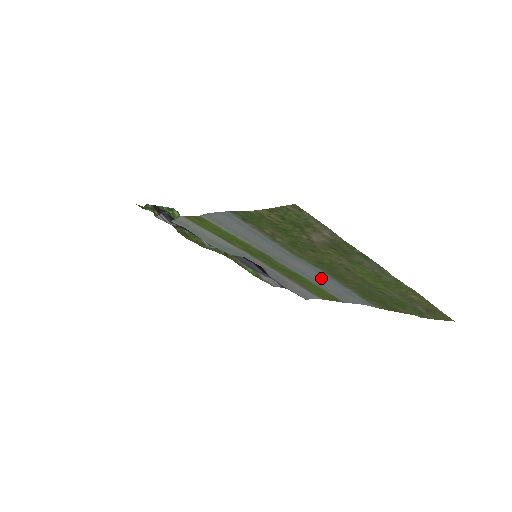
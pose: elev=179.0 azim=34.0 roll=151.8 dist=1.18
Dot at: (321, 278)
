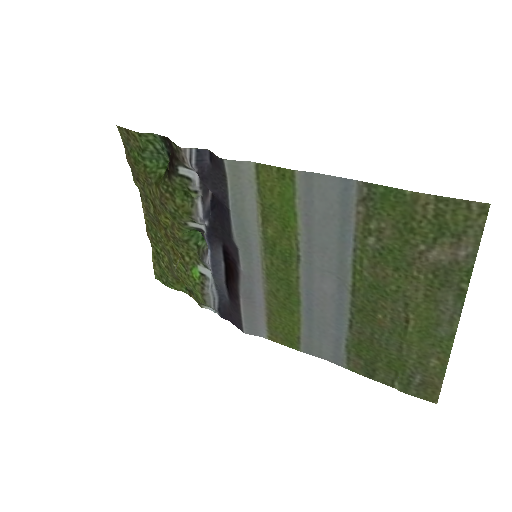
Dot at: (327, 309)
